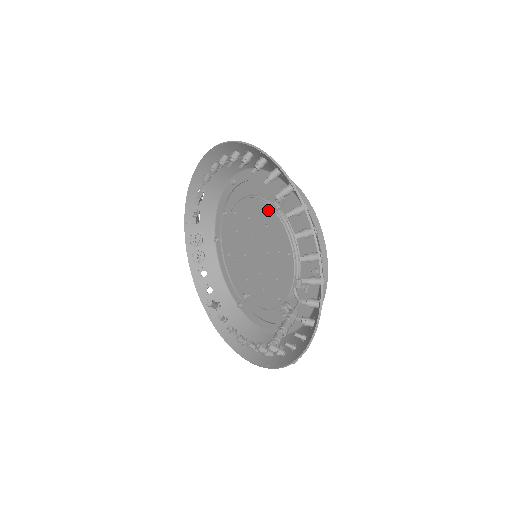
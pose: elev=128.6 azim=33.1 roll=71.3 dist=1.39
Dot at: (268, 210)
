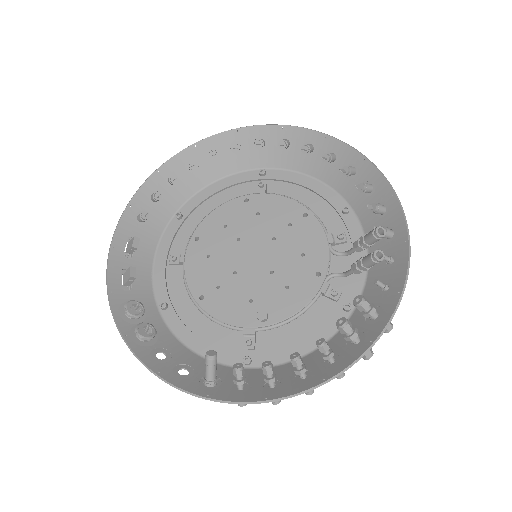
Dot at: (253, 198)
